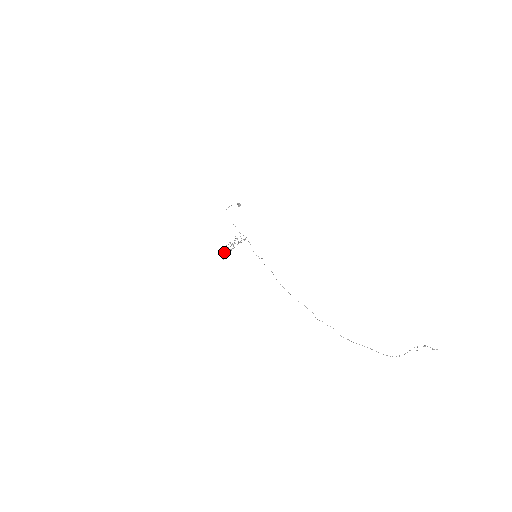
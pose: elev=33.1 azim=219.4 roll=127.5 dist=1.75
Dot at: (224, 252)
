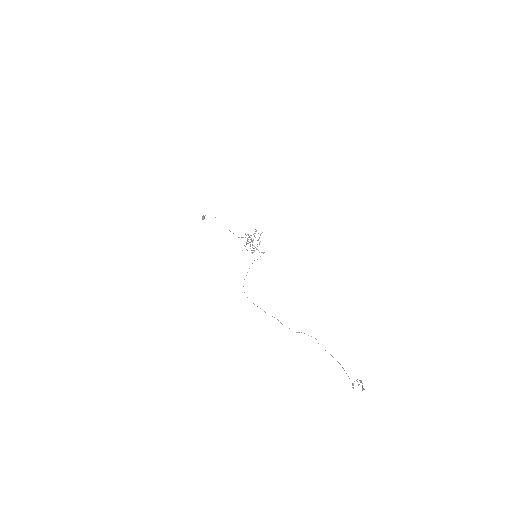
Dot at: occluded
